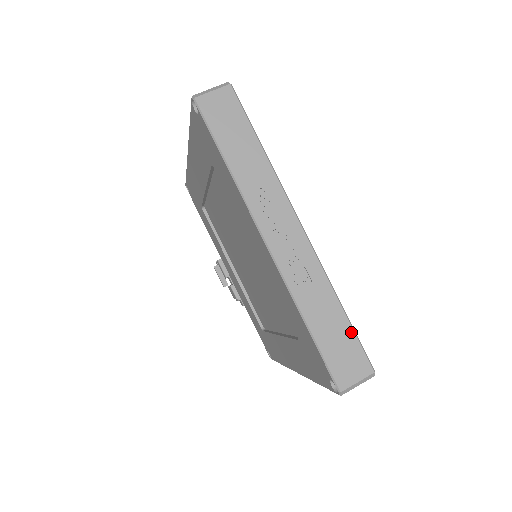
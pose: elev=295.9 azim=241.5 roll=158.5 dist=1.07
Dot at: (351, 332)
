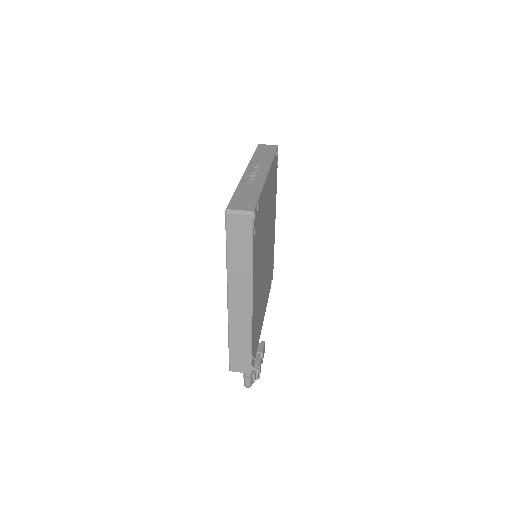
Dot at: (256, 198)
